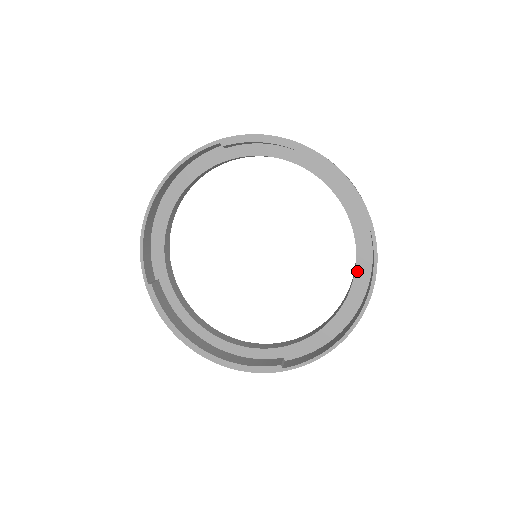
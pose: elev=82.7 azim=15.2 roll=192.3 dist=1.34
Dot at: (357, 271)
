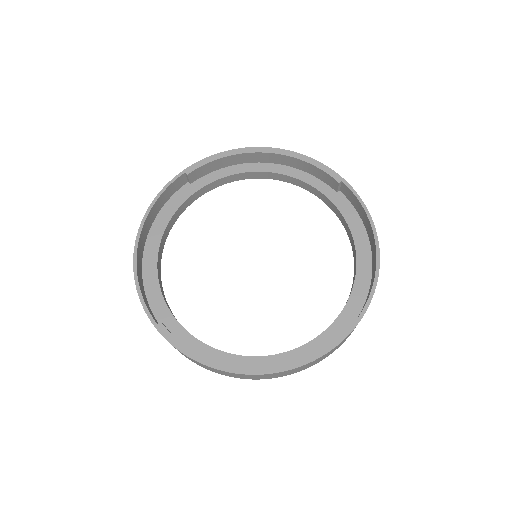
Dot at: (350, 226)
